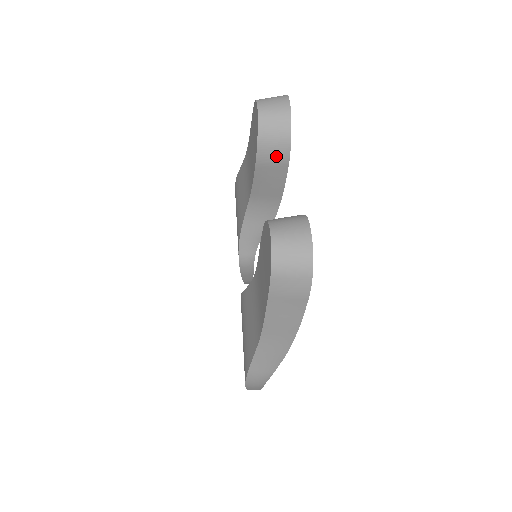
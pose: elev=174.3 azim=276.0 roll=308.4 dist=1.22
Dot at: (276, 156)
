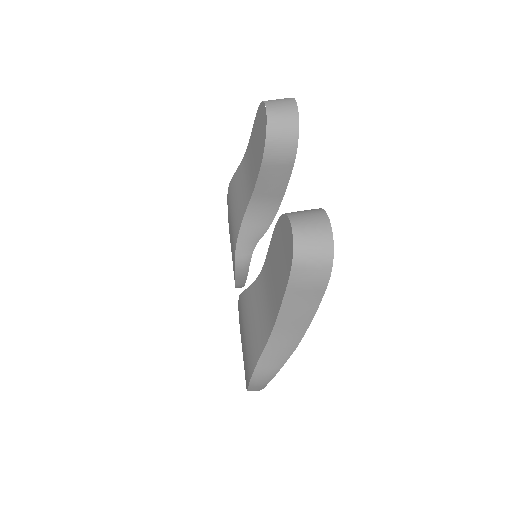
Dot at: (283, 155)
